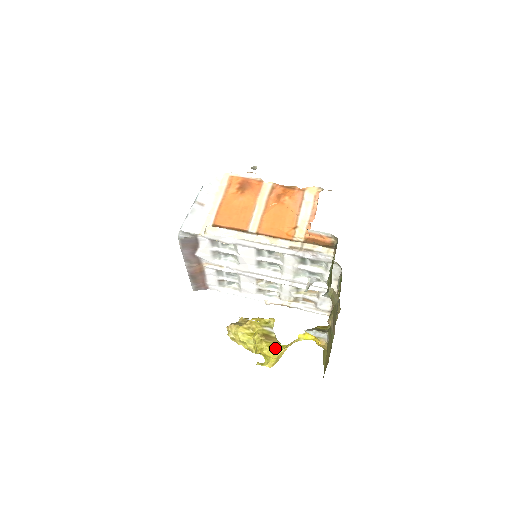
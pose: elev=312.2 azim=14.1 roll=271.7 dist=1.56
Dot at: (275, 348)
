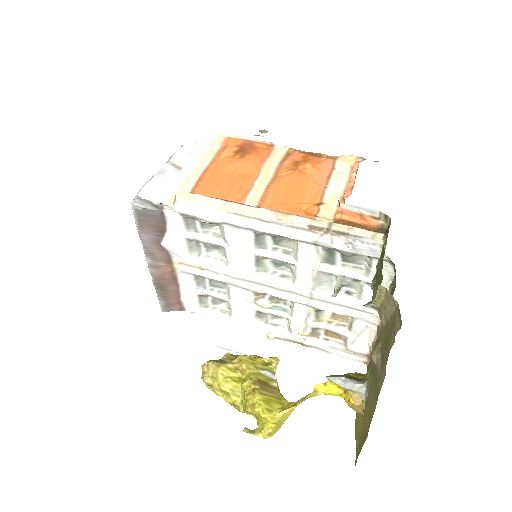
Dot at: (275, 405)
